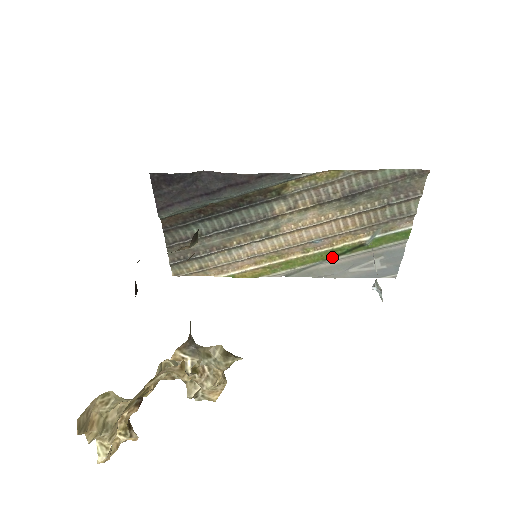
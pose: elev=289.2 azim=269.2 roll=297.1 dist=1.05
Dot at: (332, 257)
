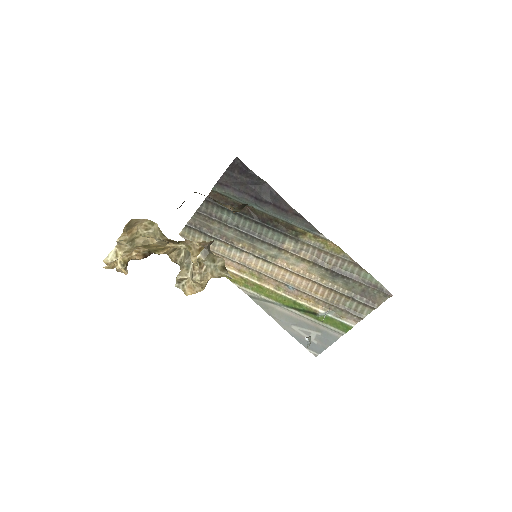
Dot at: (290, 307)
